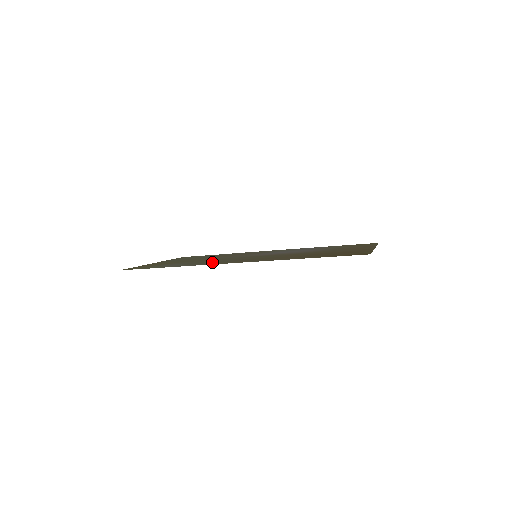
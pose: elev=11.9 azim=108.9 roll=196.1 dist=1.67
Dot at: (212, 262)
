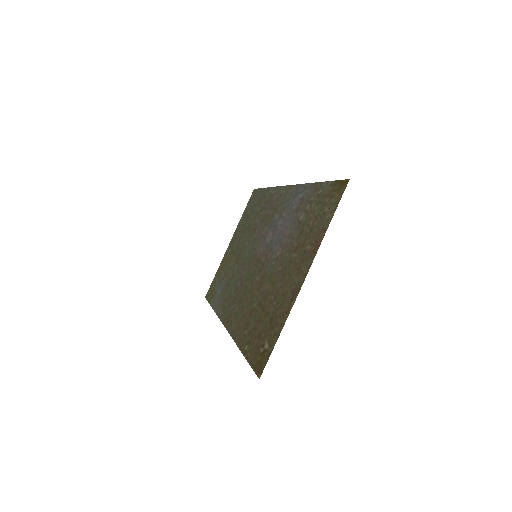
Dot at: (228, 295)
